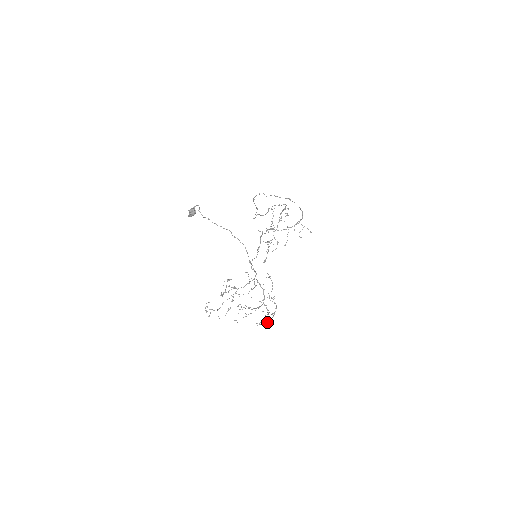
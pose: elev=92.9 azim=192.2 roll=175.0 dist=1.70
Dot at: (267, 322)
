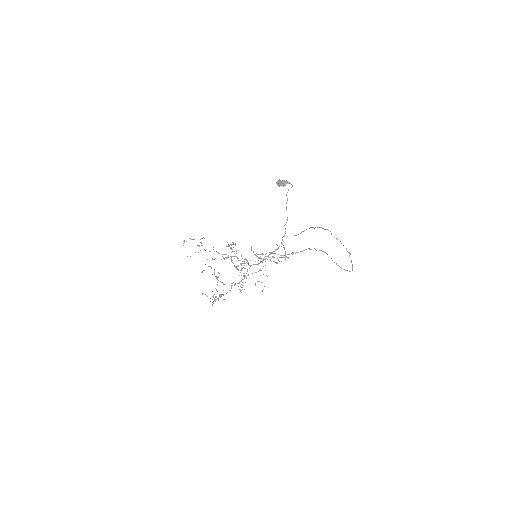
Dot at: occluded
